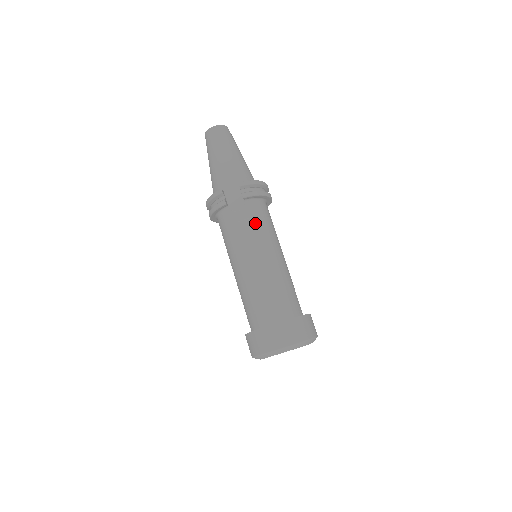
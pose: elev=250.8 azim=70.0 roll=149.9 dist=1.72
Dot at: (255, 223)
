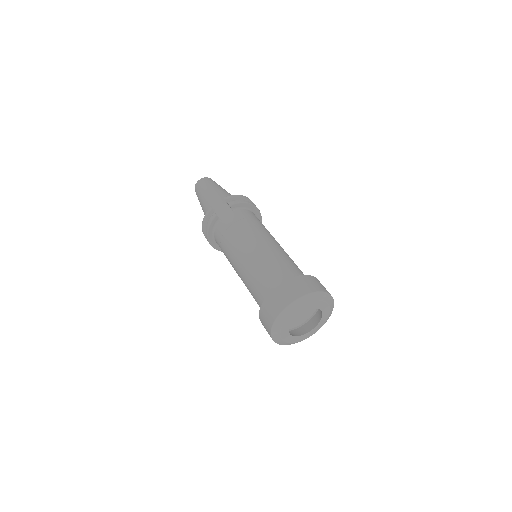
Dot at: (245, 222)
